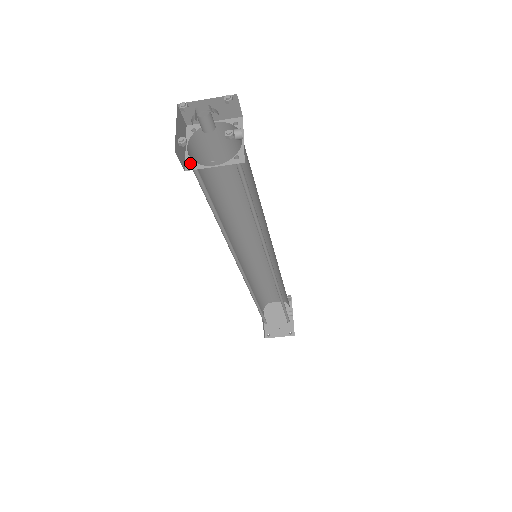
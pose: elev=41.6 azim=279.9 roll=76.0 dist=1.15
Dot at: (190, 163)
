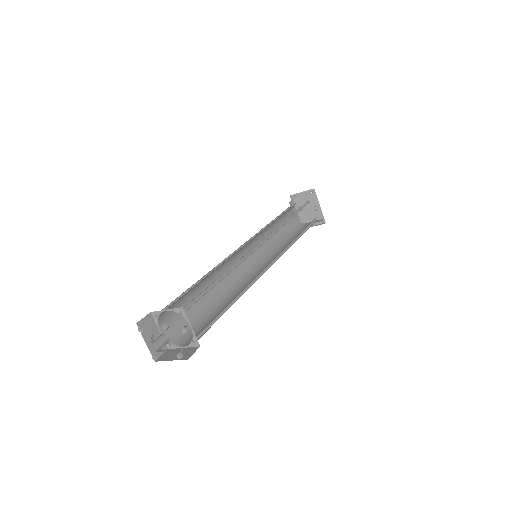
Dot at: (168, 343)
